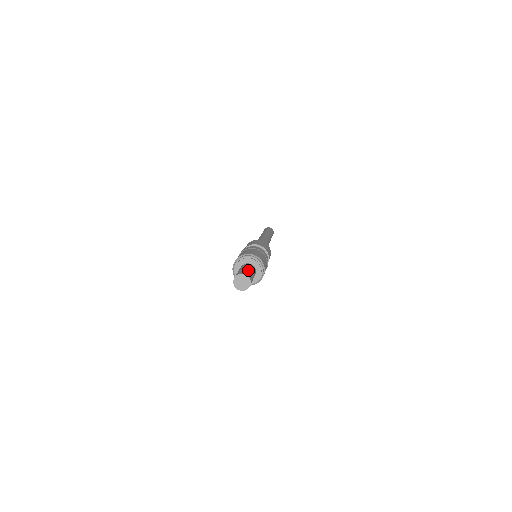
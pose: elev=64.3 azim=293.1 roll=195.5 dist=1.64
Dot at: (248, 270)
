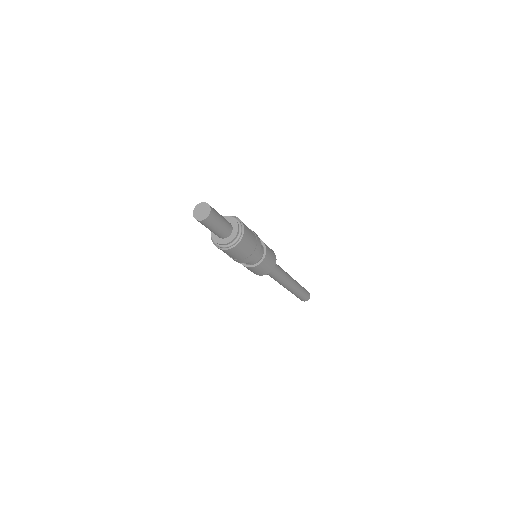
Dot at: occluded
